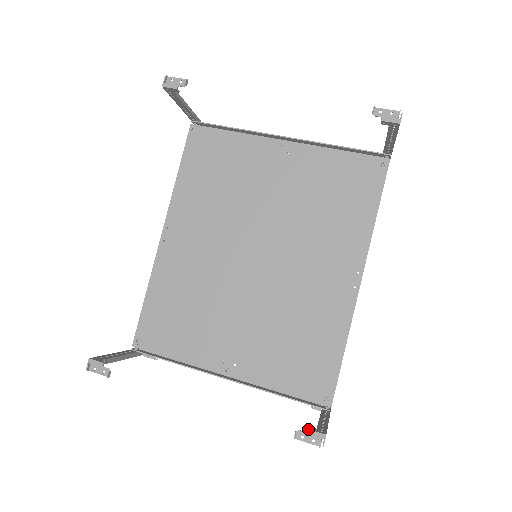
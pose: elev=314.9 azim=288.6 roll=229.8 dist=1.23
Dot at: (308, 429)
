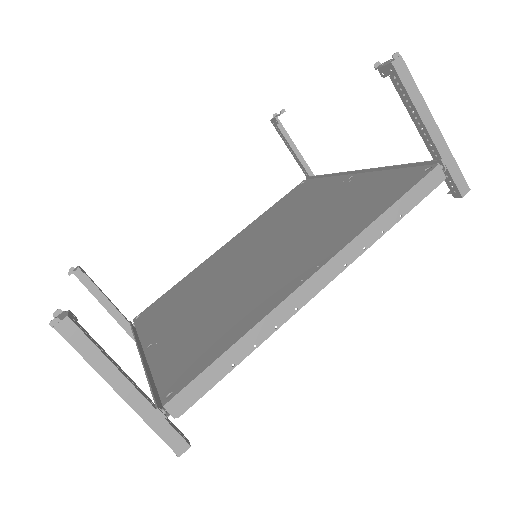
Dot at: (69, 310)
